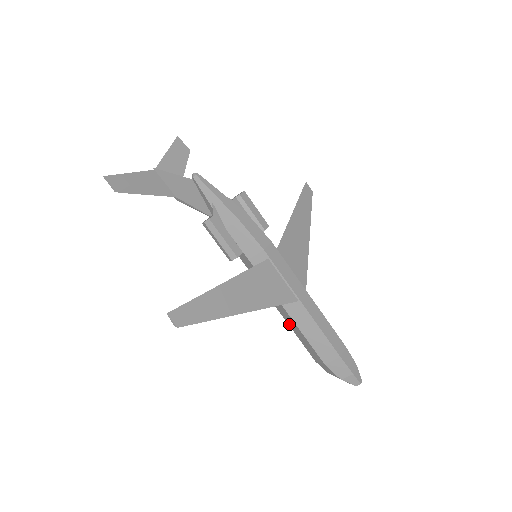
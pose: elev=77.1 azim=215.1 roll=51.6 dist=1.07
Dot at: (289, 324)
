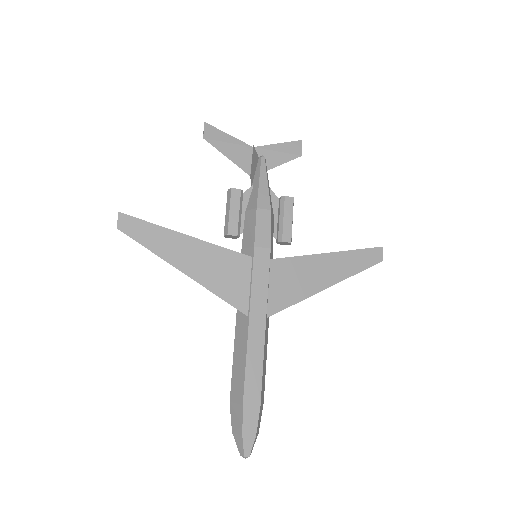
Dot at: occluded
